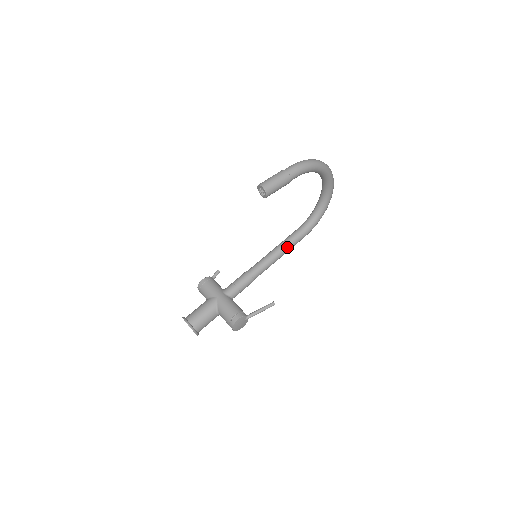
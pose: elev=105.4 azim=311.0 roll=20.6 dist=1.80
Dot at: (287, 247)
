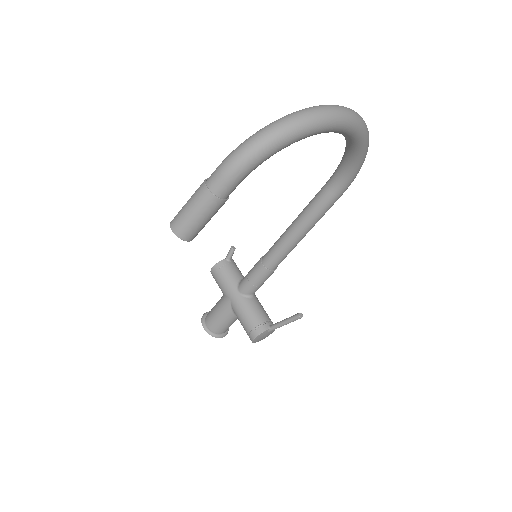
Dot at: (311, 221)
